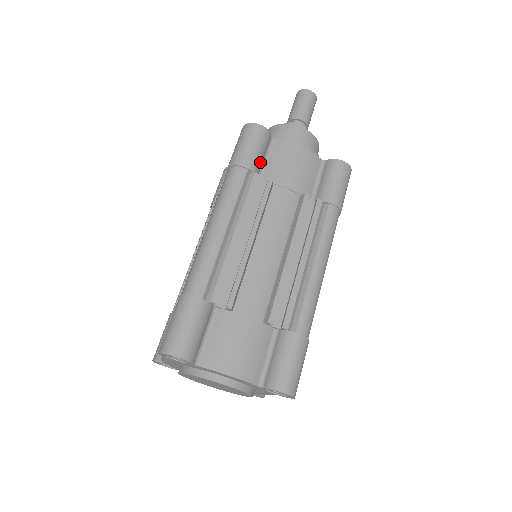
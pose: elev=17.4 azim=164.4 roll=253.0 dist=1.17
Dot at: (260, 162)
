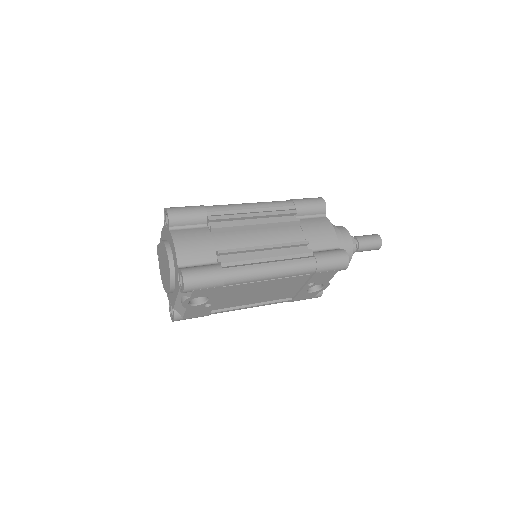
Dot at: (305, 212)
